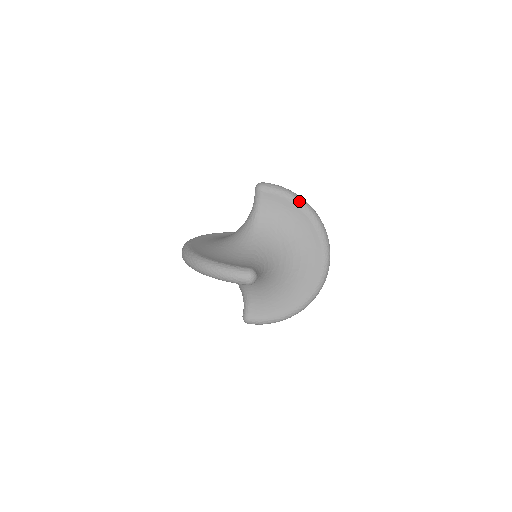
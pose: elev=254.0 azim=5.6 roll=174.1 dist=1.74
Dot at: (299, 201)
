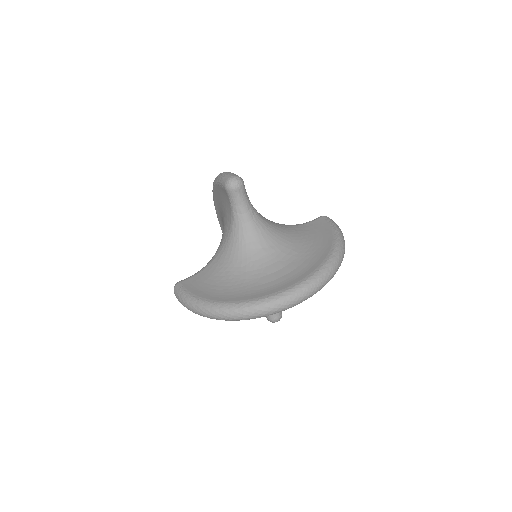
Dot at: (340, 237)
